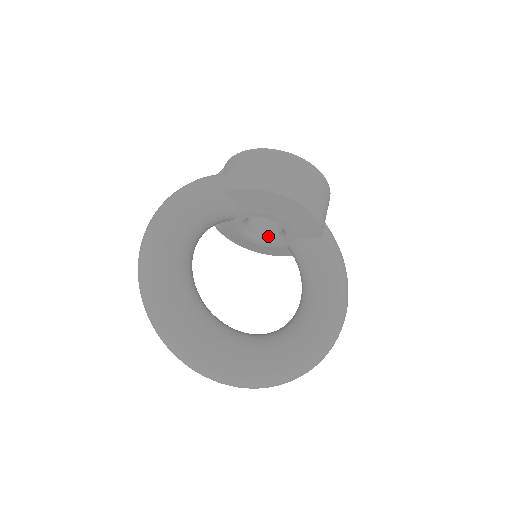
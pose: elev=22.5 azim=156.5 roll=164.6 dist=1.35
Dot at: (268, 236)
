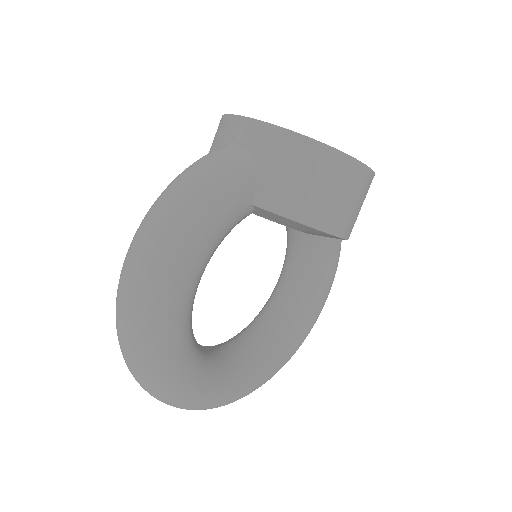
Dot at: occluded
